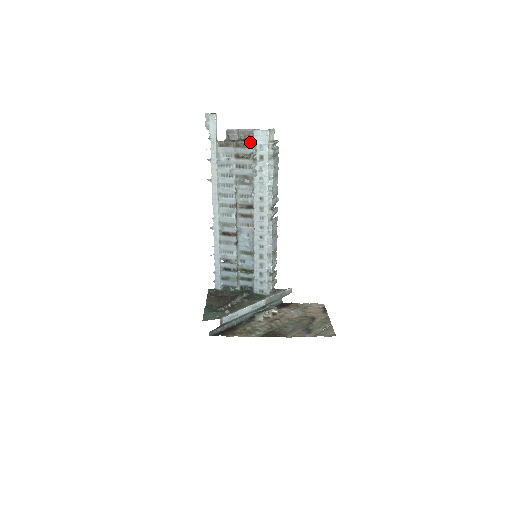
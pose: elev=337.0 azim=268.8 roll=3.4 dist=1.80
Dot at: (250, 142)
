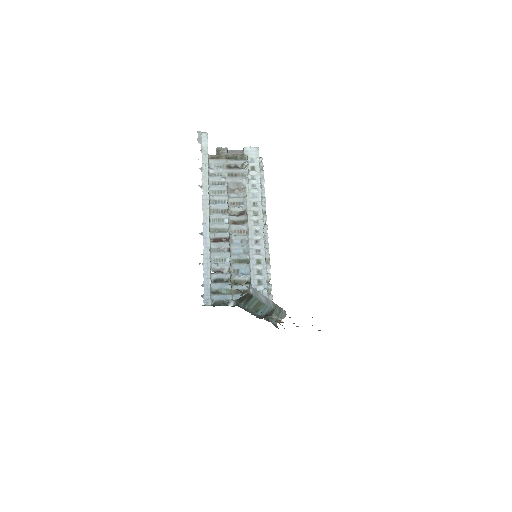
Dot at: (241, 155)
